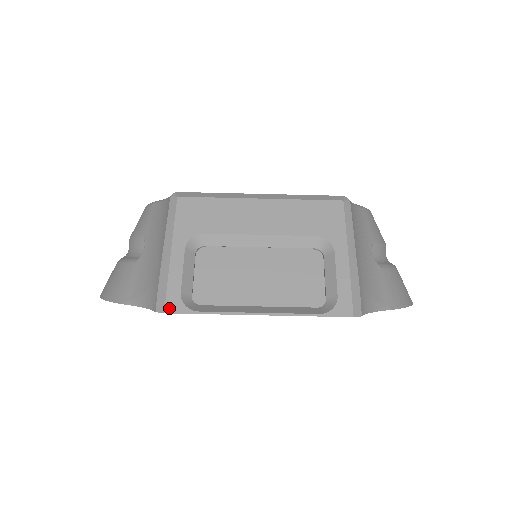
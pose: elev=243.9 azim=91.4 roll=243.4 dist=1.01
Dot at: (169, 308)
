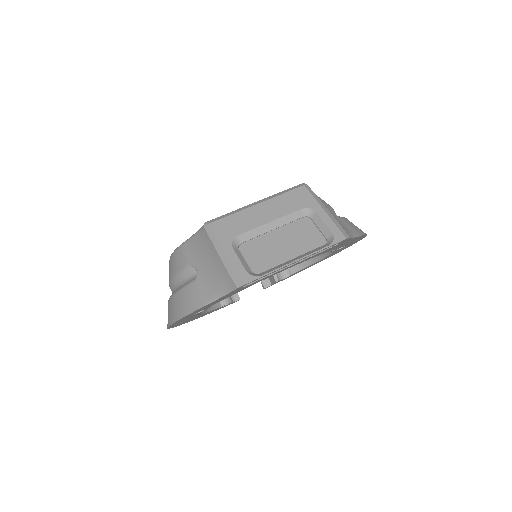
Dot at: (245, 281)
